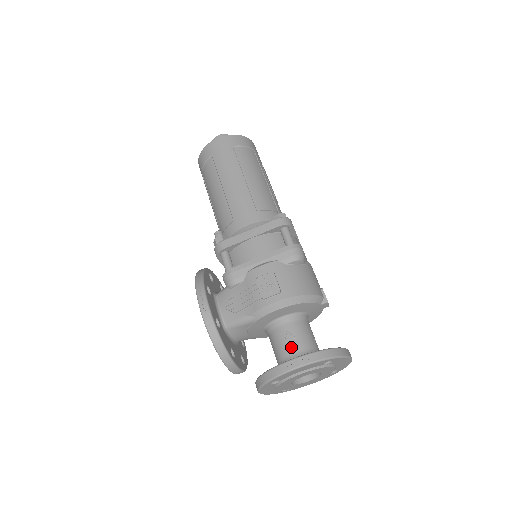
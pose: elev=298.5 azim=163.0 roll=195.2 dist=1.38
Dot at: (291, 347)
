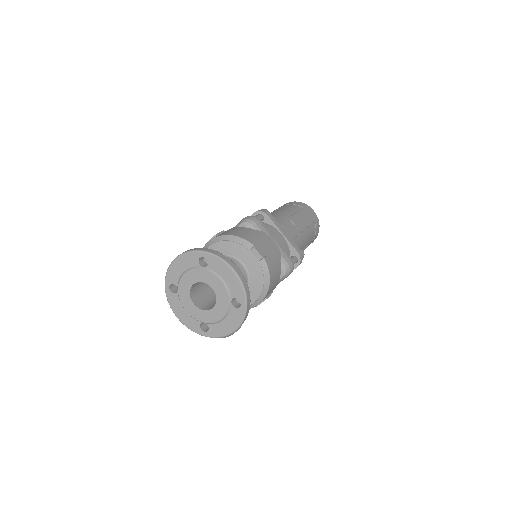
Dot at: occluded
